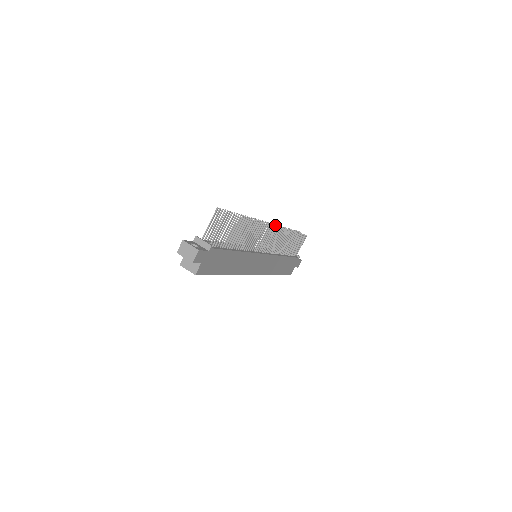
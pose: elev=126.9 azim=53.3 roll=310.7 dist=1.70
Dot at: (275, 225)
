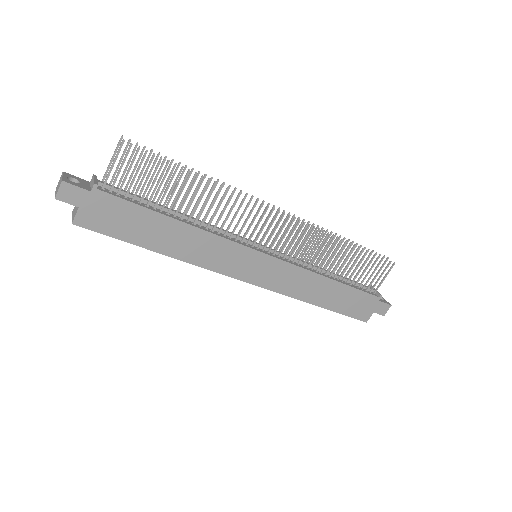
Dot at: occluded
